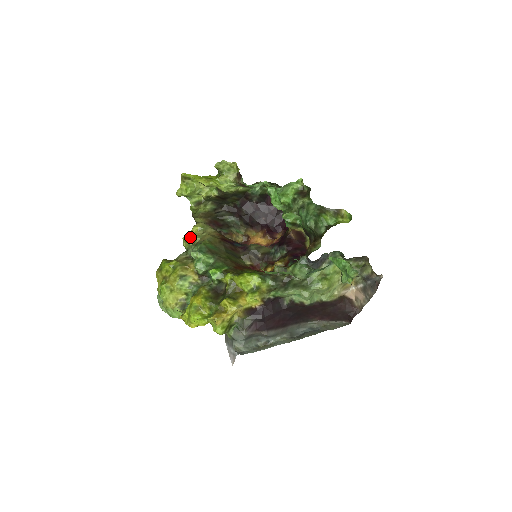
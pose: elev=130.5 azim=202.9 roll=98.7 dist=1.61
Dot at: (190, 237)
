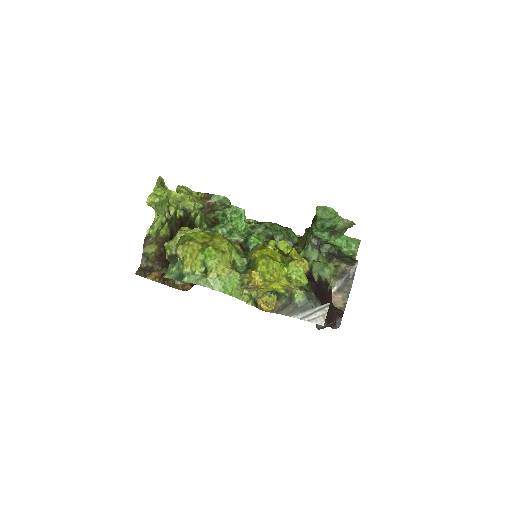
Dot at: (190, 230)
